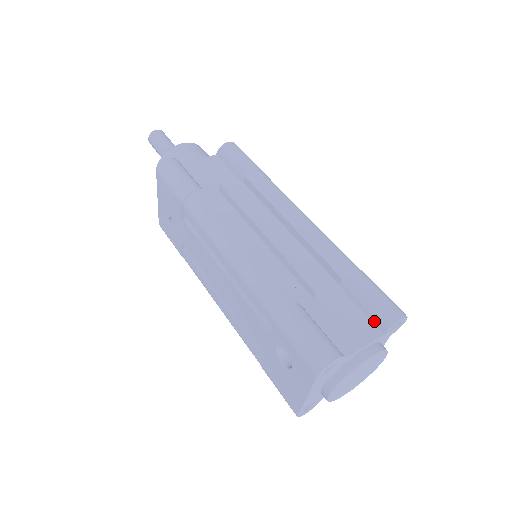
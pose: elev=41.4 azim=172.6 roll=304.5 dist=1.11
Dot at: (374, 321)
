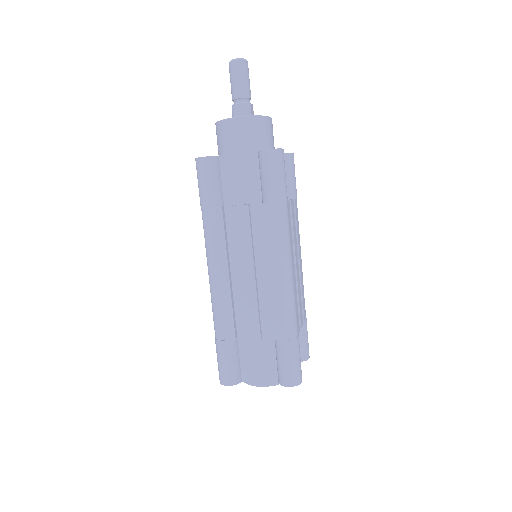
Dot at: (277, 372)
